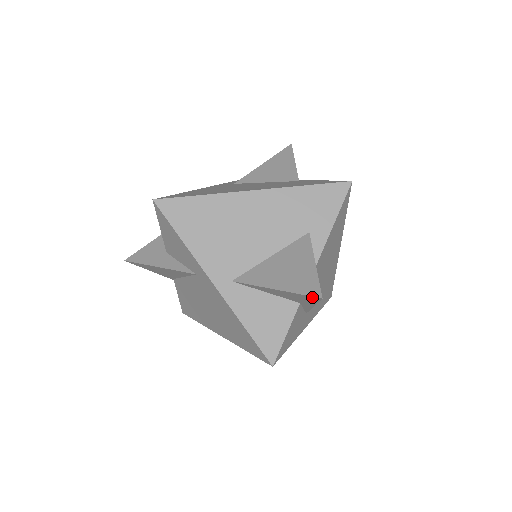
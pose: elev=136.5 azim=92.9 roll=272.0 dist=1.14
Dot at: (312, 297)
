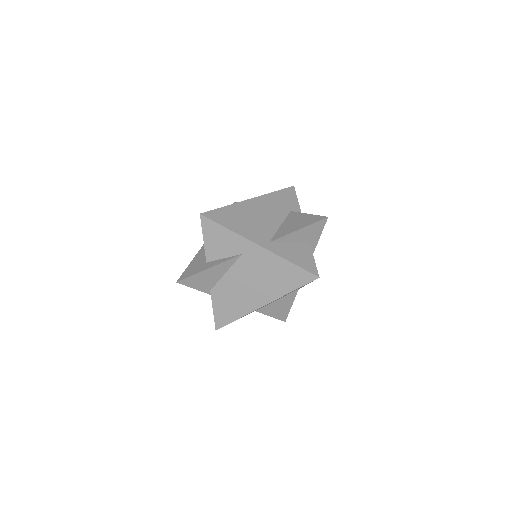
Dot at: (322, 221)
